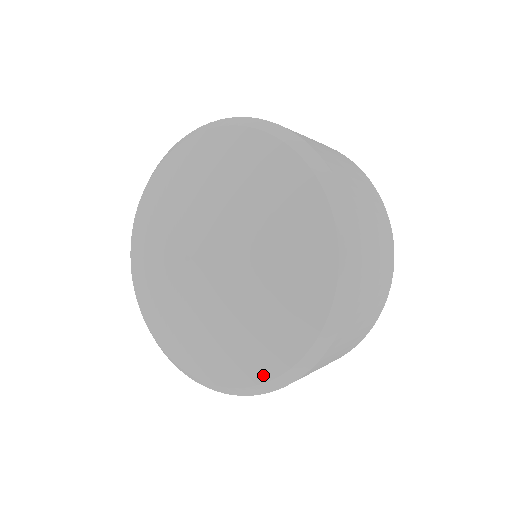
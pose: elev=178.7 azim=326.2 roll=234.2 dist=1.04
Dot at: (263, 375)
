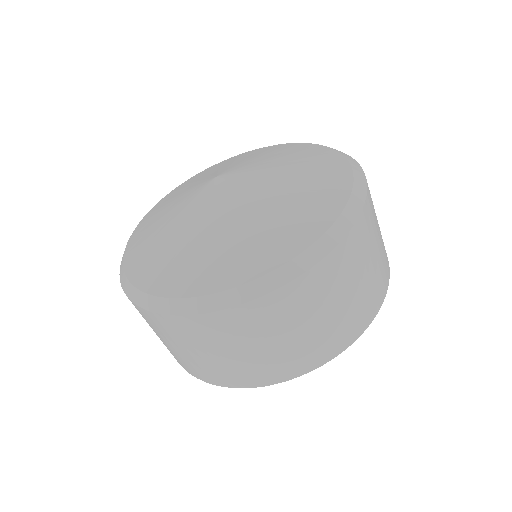
Dot at: (322, 224)
